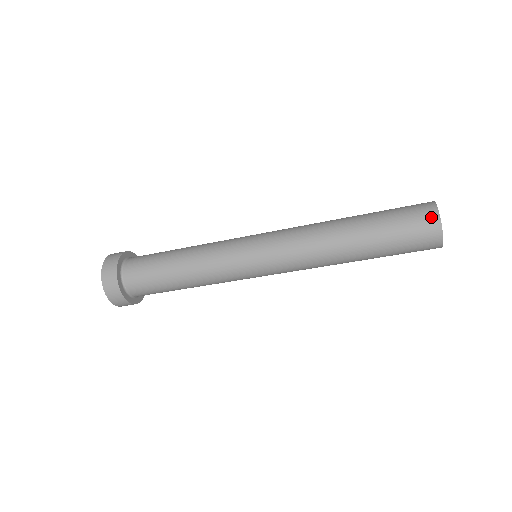
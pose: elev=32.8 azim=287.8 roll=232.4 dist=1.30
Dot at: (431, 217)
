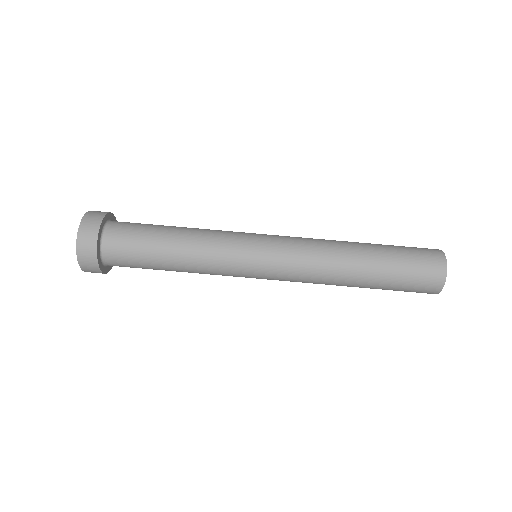
Dot at: occluded
